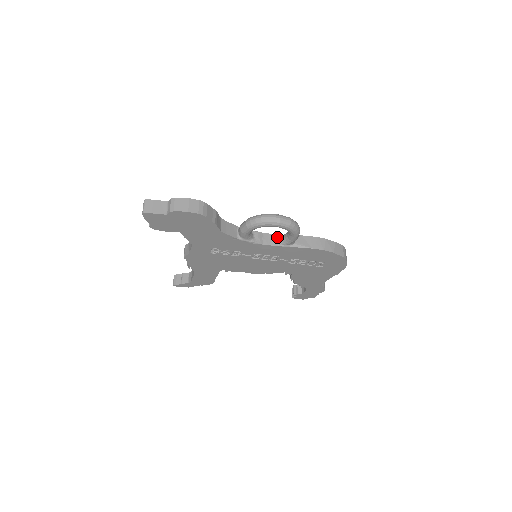
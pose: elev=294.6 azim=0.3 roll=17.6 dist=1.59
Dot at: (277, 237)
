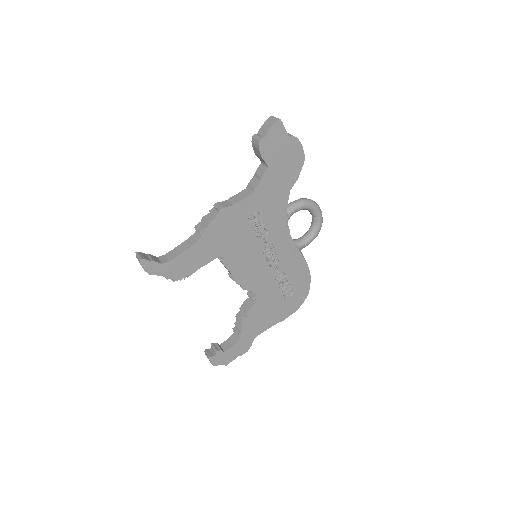
Dot at: occluded
